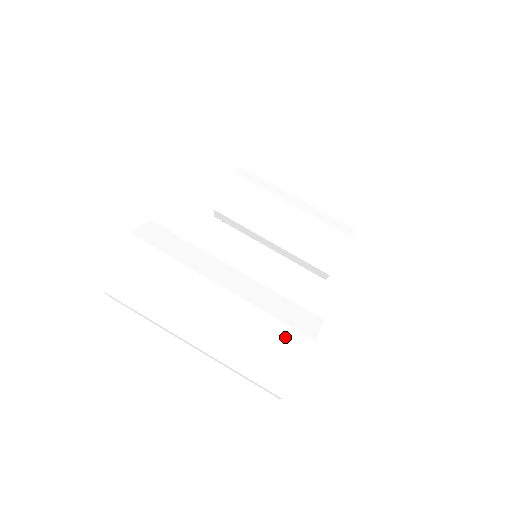
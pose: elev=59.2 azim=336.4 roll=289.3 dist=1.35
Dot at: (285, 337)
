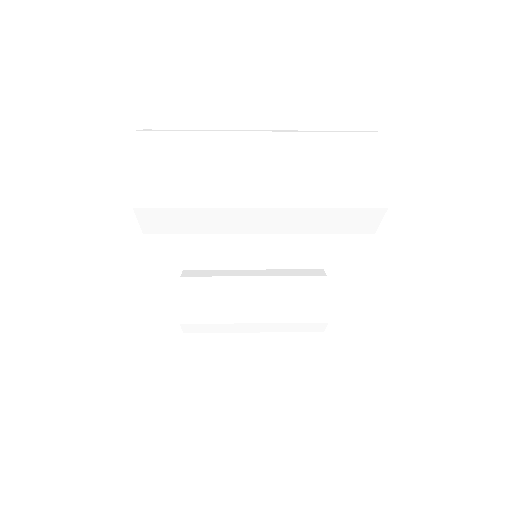
Dot at: (347, 131)
